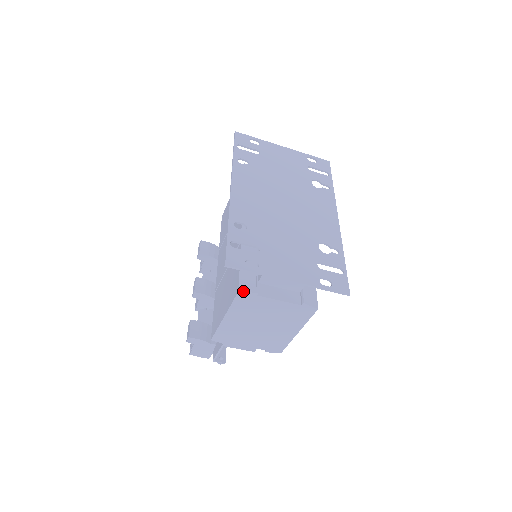
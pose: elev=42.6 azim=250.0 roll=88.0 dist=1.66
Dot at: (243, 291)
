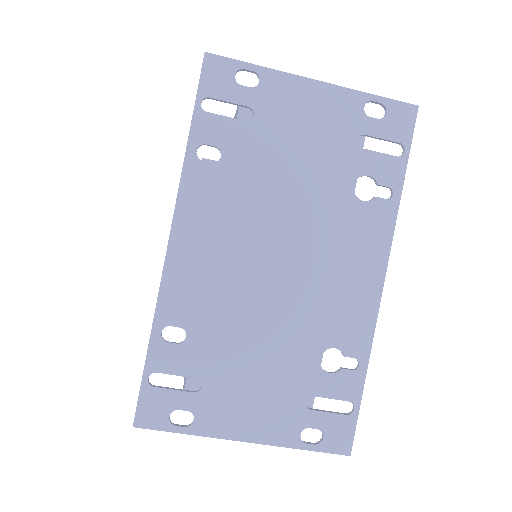
Dot at: occluded
